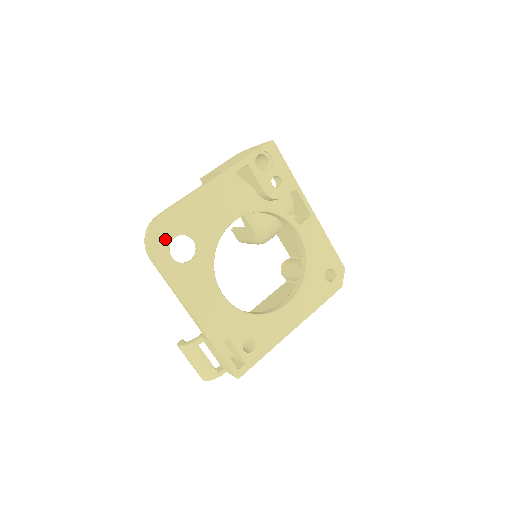
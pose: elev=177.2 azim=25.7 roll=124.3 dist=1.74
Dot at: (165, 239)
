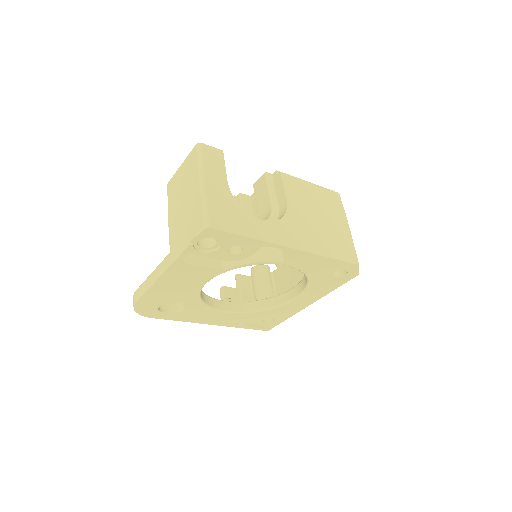
Dot at: (152, 309)
